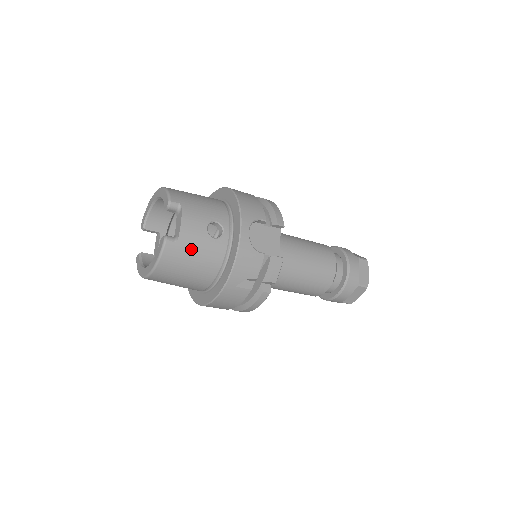
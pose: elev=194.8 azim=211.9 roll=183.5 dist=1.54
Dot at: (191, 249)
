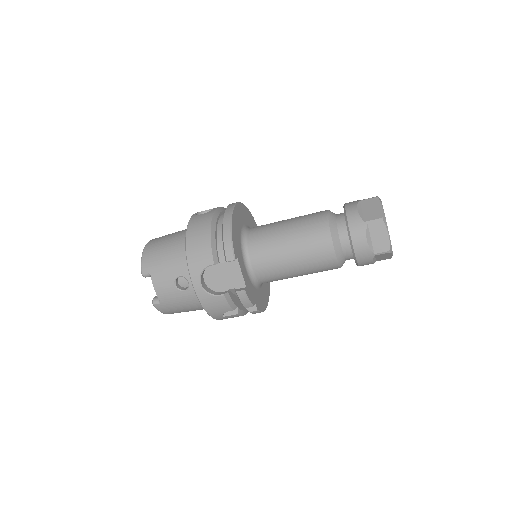
Dot at: (174, 303)
